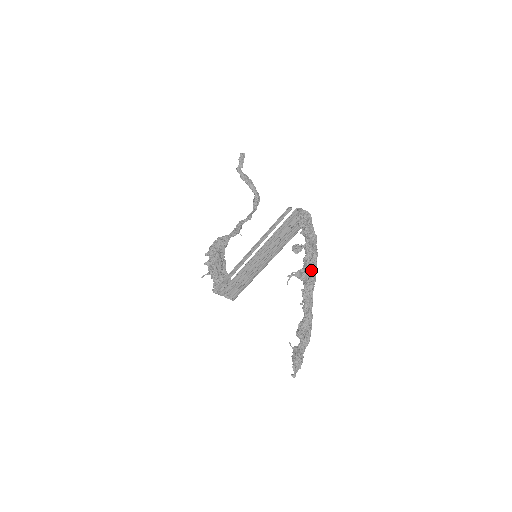
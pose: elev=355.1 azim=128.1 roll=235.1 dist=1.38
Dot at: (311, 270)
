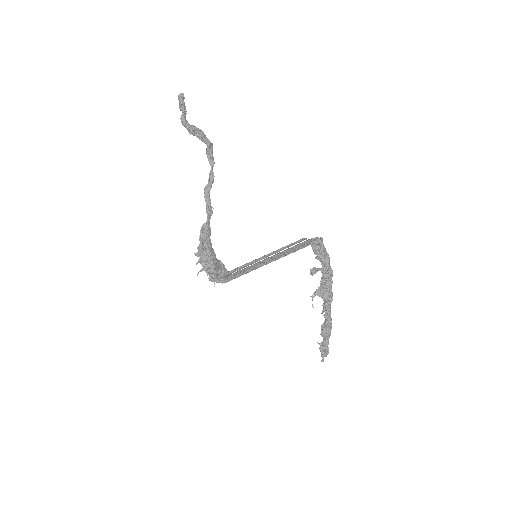
Dot at: (329, 289)
